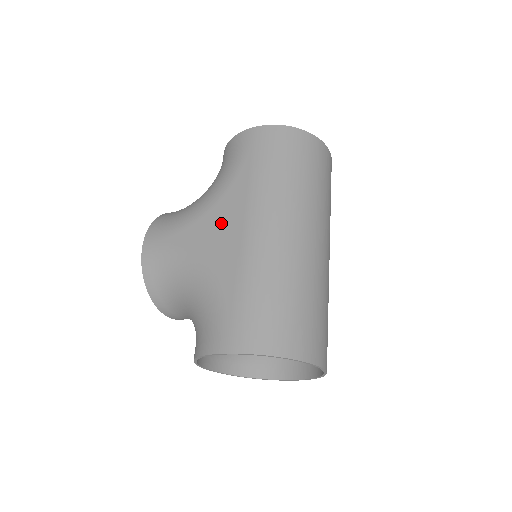
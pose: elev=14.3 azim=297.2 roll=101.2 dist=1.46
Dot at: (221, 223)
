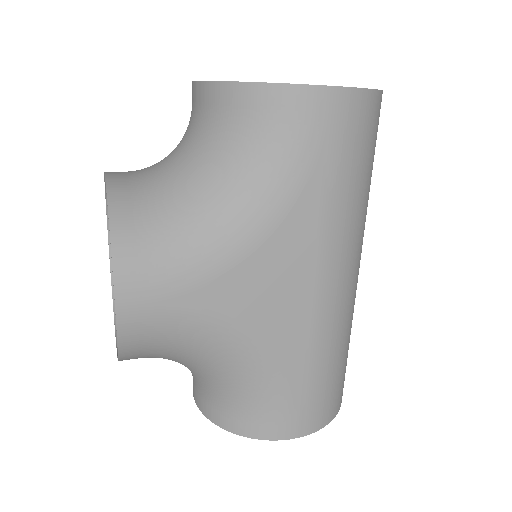
Dot at: (279, 278)
